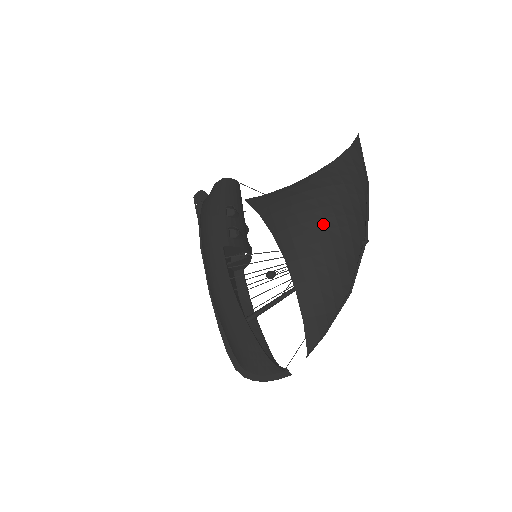
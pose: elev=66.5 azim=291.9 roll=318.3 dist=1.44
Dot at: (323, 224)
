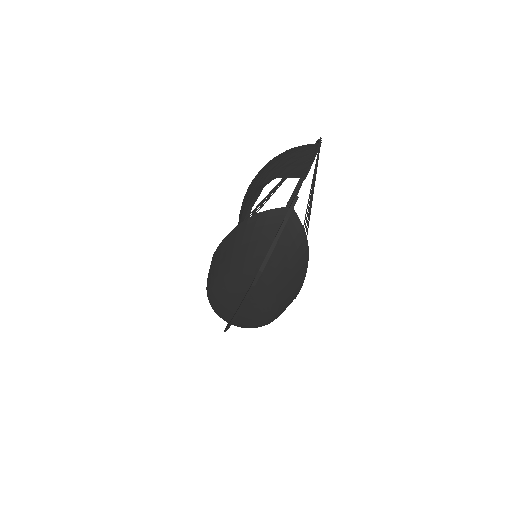
Dot at: occluded
